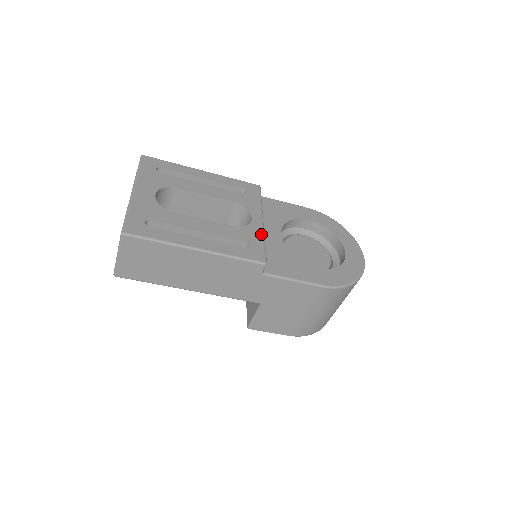
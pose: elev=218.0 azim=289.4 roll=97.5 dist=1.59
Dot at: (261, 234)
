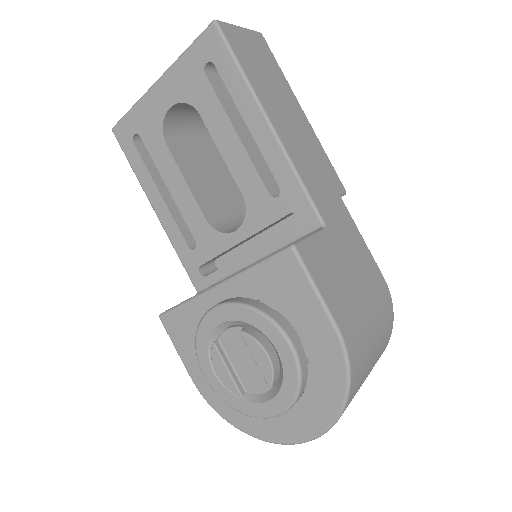
Dot at: occluded
